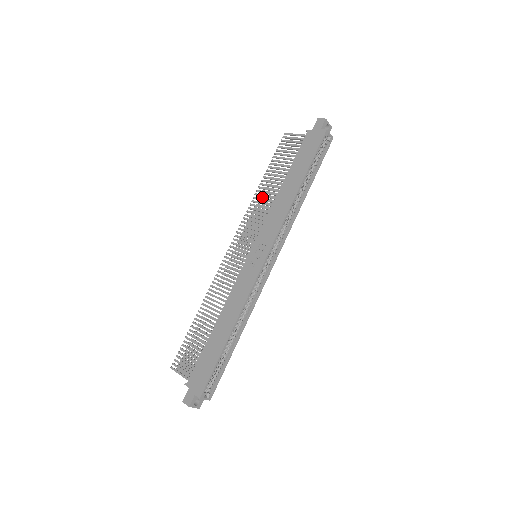
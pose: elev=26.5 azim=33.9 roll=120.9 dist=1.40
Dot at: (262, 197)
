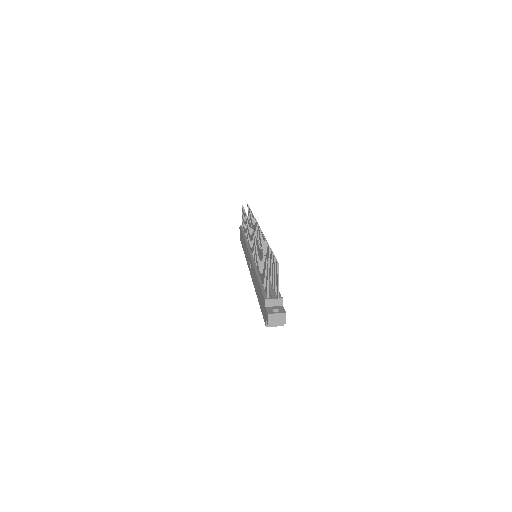
Dot at: (265, 244)
